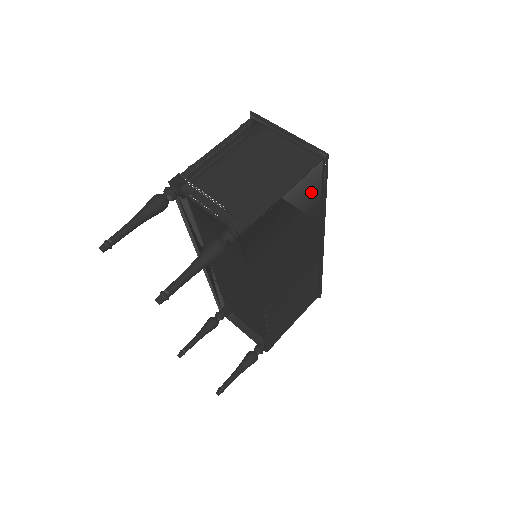
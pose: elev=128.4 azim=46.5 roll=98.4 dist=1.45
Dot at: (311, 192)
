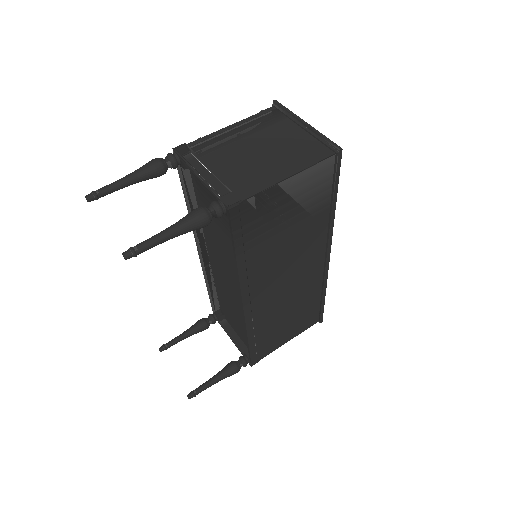
Dot at: (319, 188)
